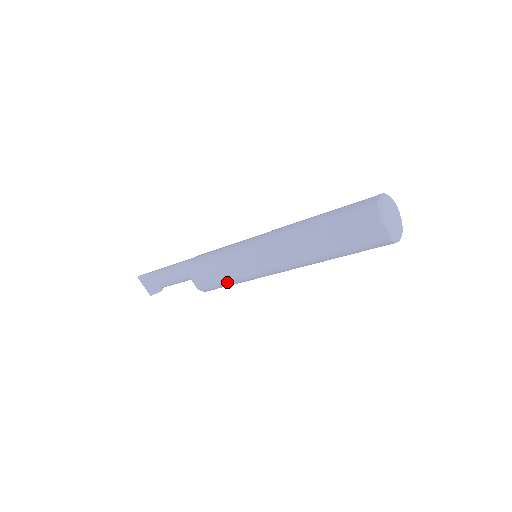
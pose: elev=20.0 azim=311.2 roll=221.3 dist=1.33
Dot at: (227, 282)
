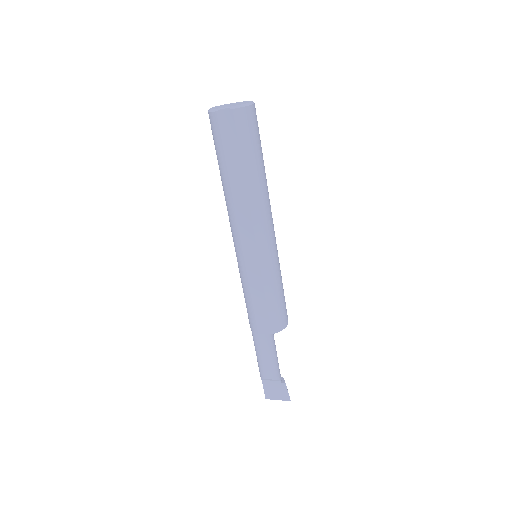
Dot at: (268, 297)
